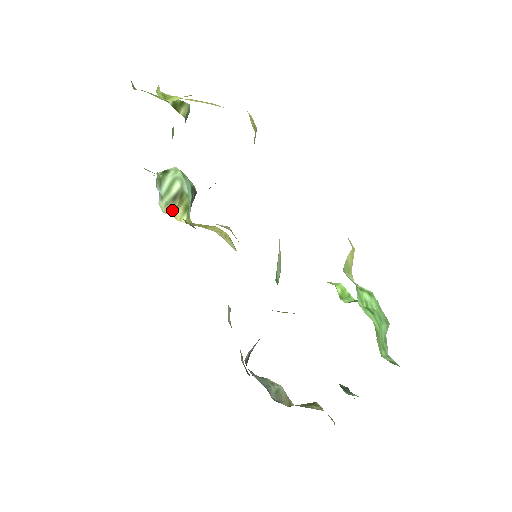
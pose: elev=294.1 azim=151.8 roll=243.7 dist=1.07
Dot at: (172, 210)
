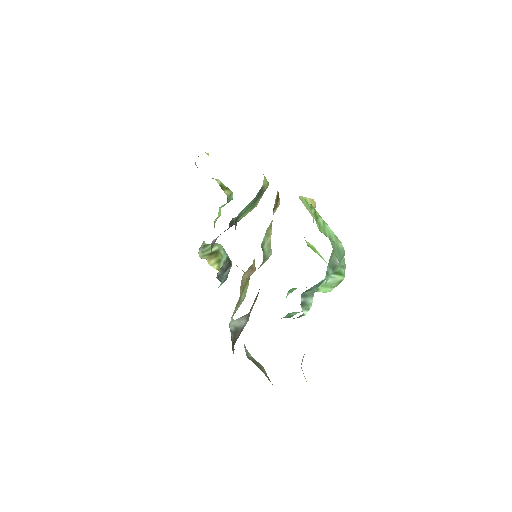
Dot at: (207, 259)
